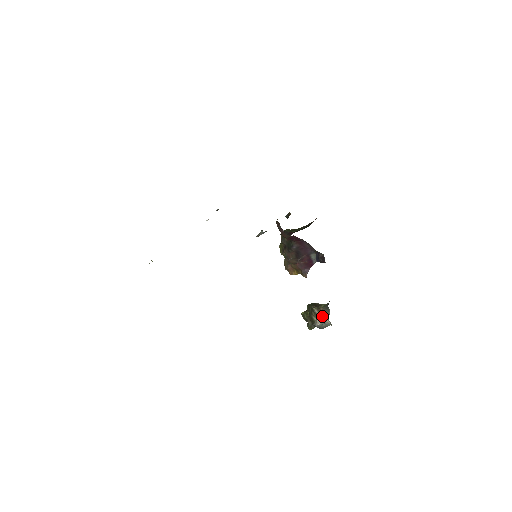
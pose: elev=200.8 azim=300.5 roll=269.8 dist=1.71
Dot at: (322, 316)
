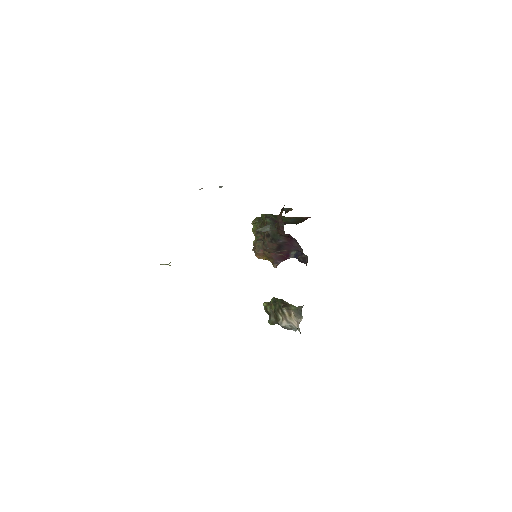
Dot at: (291, 319)
